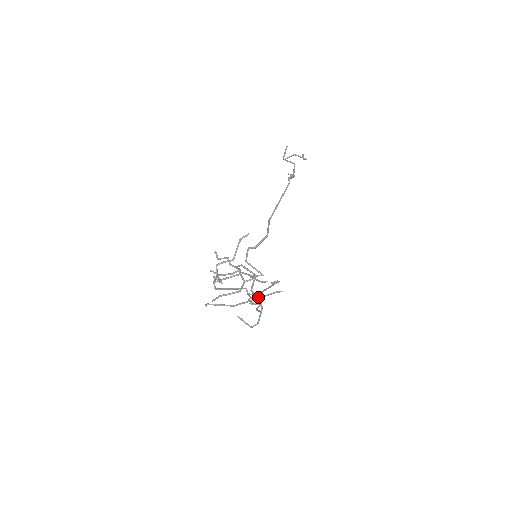
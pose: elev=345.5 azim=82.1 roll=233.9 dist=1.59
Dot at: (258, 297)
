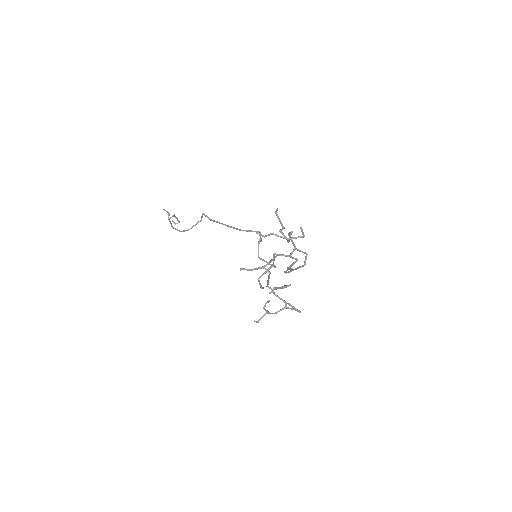
Dot at: (286, 285)
